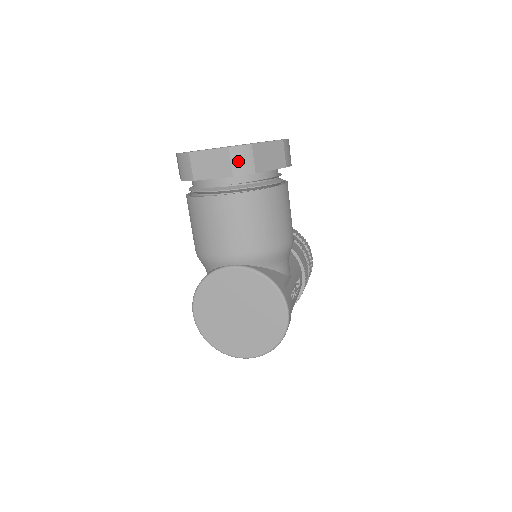
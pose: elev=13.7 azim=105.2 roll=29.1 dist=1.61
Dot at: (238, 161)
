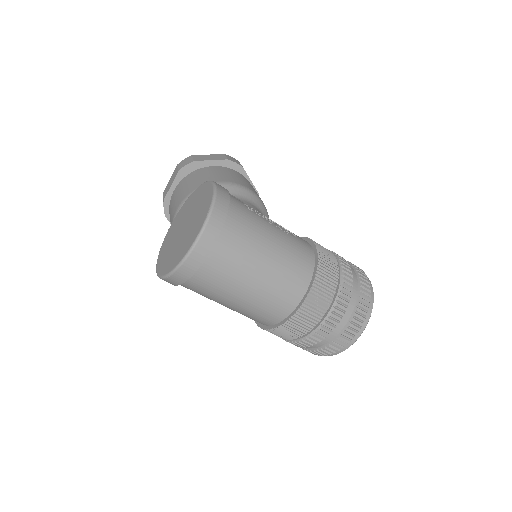
Dot at: (182, 164)
